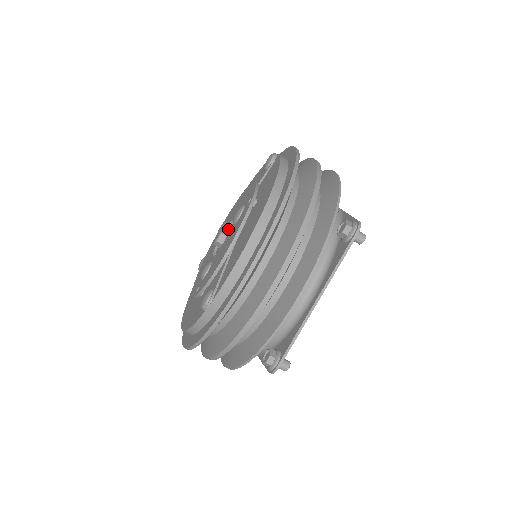
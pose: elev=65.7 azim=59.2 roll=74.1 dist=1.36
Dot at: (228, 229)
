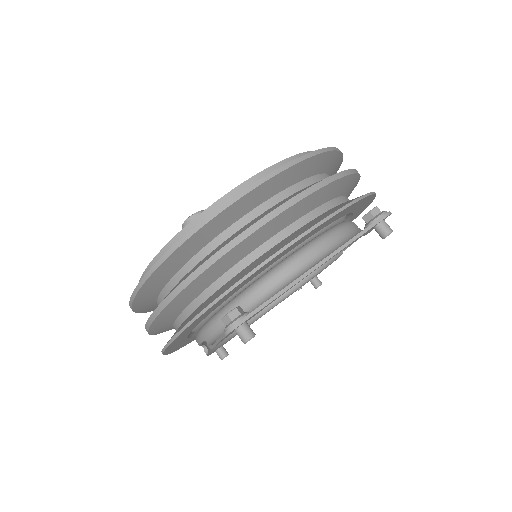
Dot at: occluded
